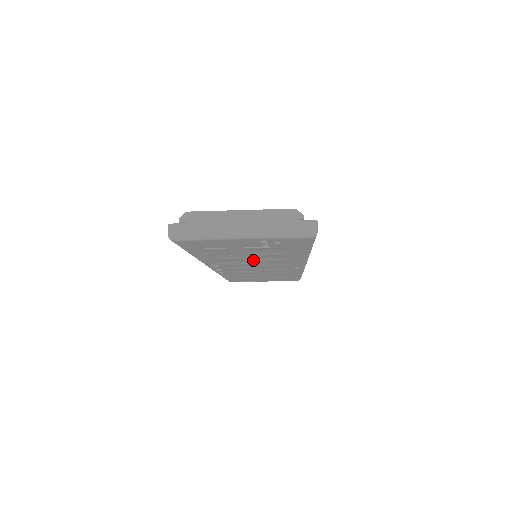
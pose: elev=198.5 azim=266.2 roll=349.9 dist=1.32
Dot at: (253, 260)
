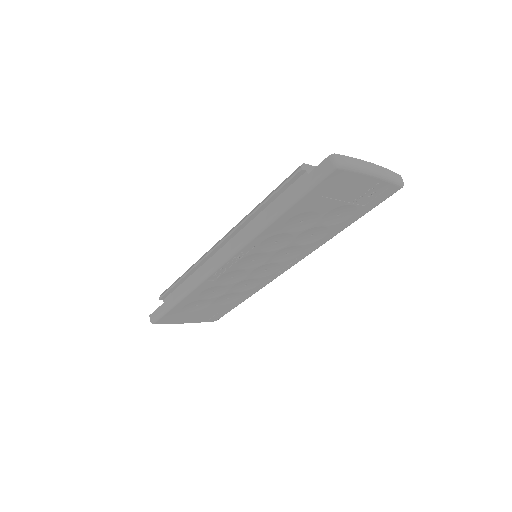
Dot at: (293, 240)
